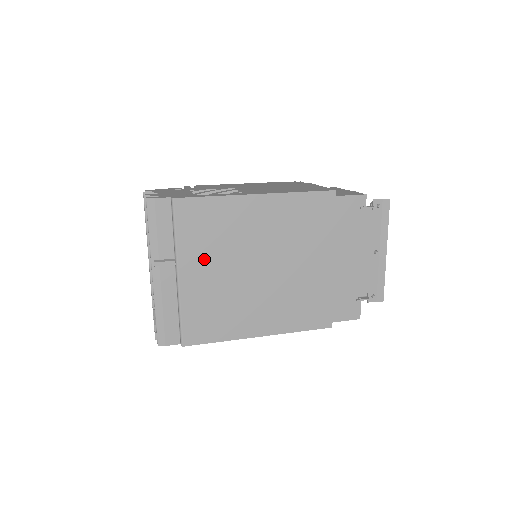
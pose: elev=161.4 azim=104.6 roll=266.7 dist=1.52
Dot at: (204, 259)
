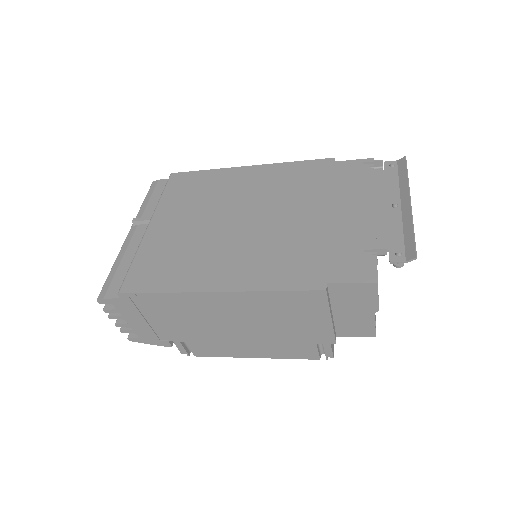
Dot at: (179, 213)
